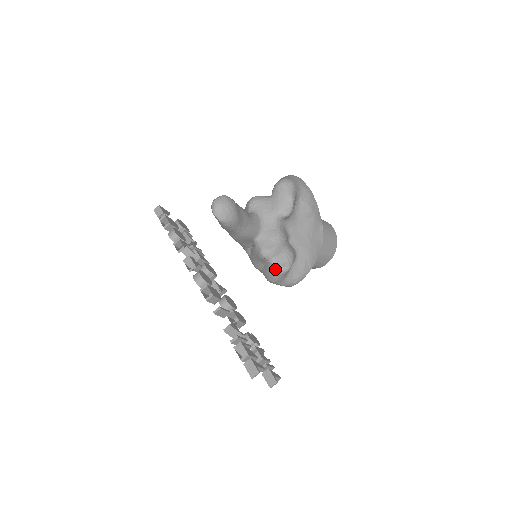
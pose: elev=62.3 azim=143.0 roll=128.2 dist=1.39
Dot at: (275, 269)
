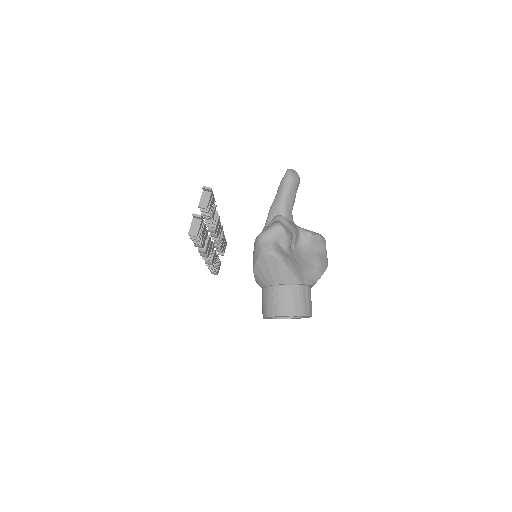
Dot at: (275, 222)
